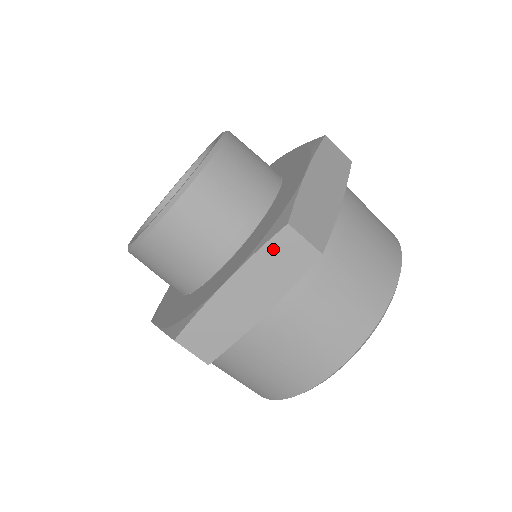
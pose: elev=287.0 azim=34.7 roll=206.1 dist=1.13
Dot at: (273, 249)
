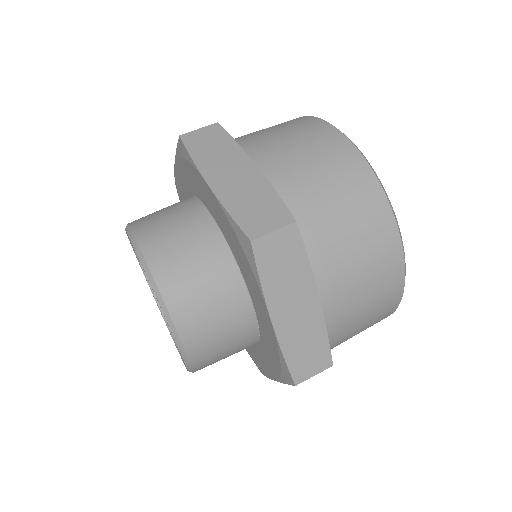
Dot at: (266, 265)
